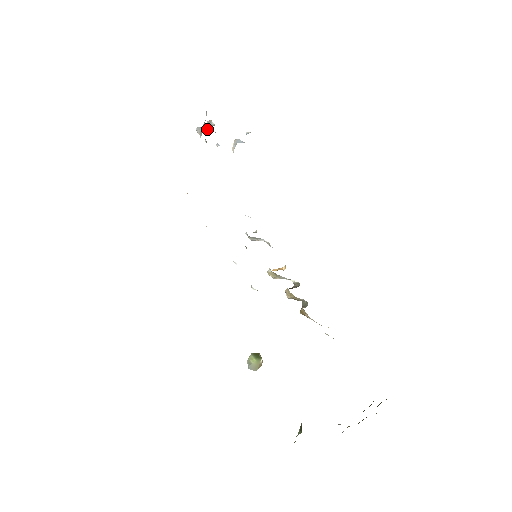
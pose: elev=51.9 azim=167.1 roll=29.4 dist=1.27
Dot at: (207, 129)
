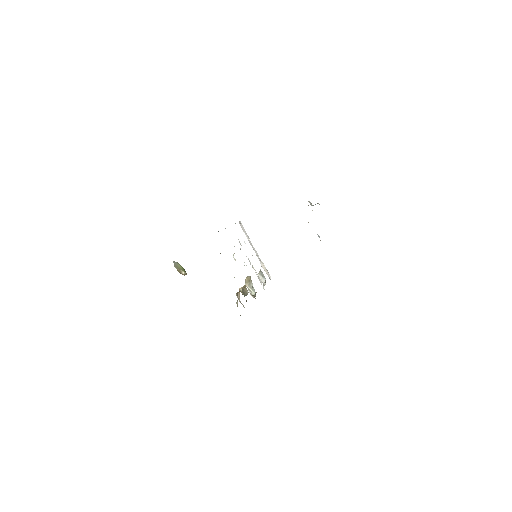
Dot at: occluded
